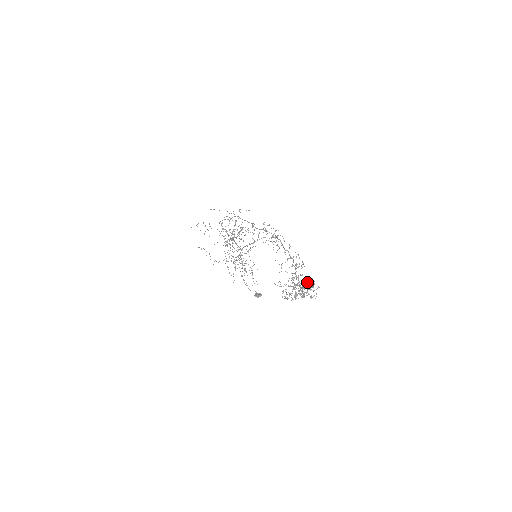
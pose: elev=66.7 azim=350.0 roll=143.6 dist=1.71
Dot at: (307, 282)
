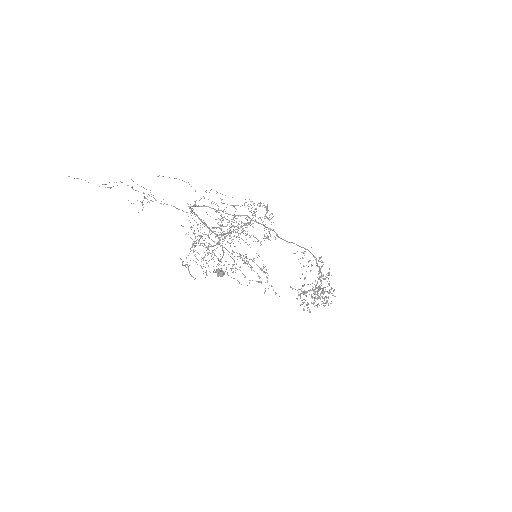
Dot at: occluded
